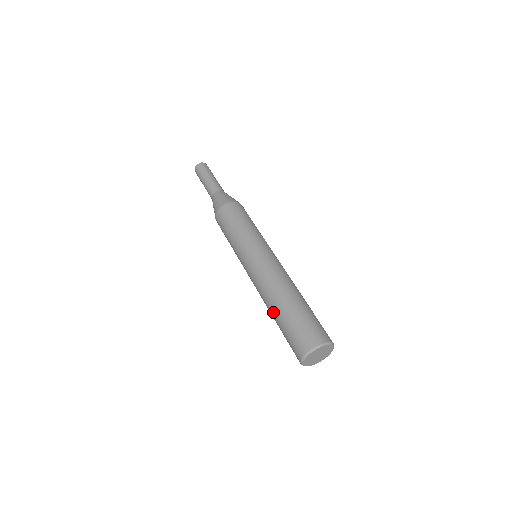
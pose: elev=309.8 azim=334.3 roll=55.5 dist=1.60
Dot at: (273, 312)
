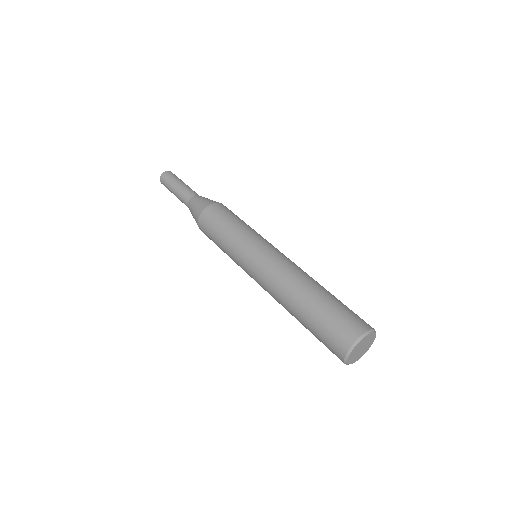
Dot at: occluded
